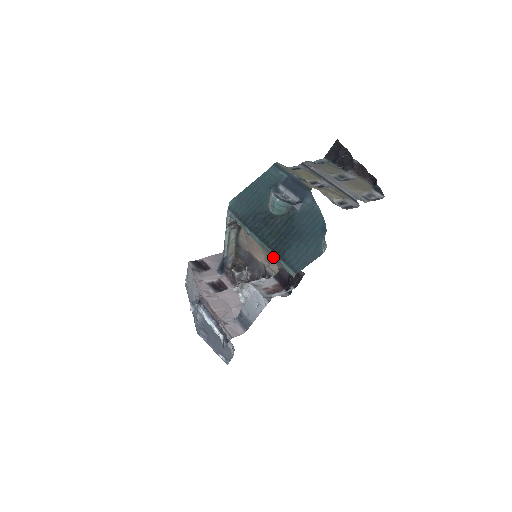
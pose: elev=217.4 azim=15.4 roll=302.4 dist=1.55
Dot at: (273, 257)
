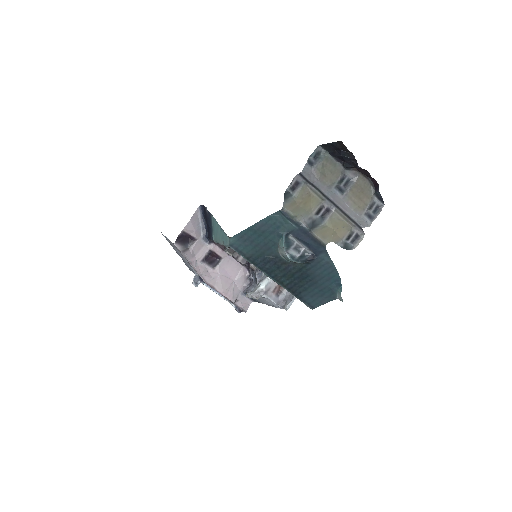
Dot at: (288, 291)
